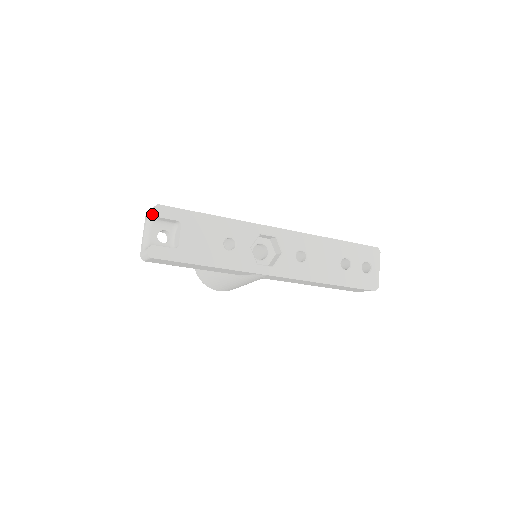
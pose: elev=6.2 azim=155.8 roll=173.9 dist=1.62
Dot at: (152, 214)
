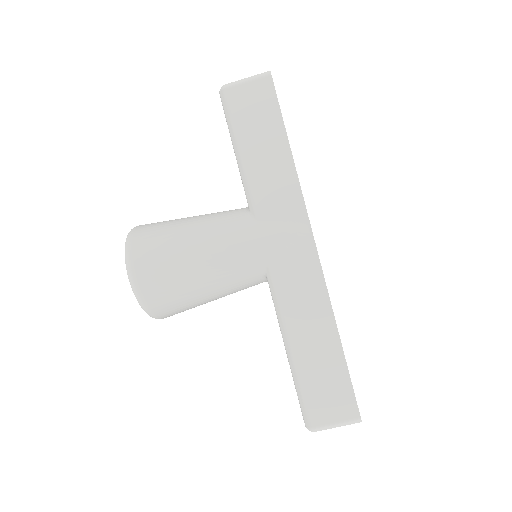
Dot at: occluded
